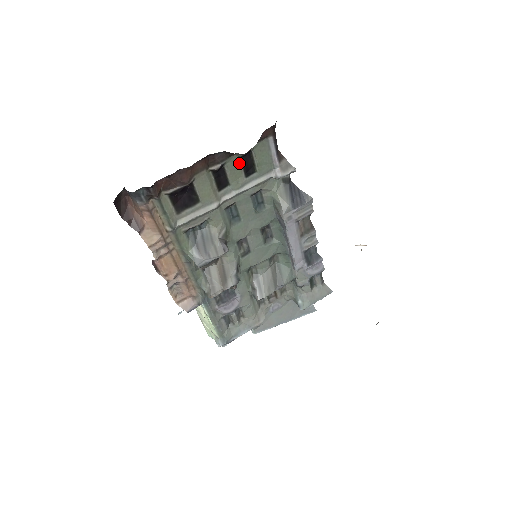
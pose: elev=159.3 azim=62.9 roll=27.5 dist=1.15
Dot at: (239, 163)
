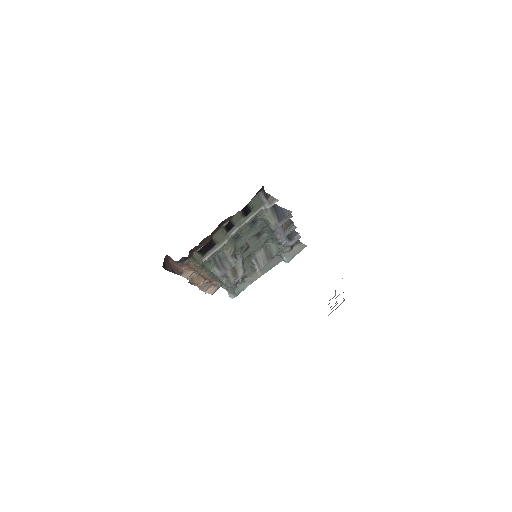
Dot at: (240, 213)
